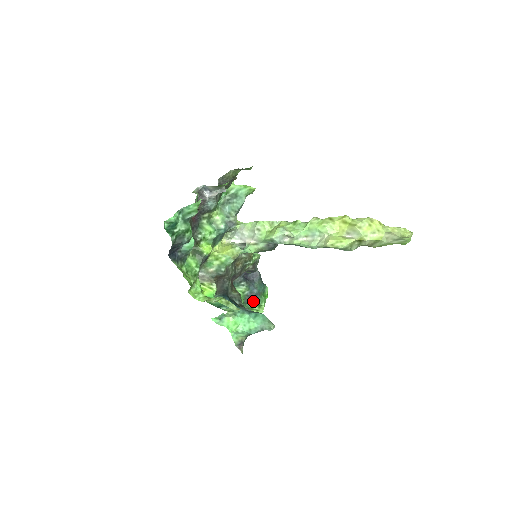
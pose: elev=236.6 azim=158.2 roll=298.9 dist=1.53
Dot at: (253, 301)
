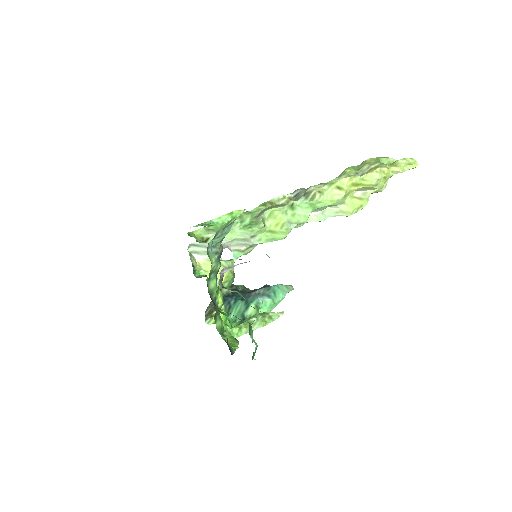
Dot at: occluded
